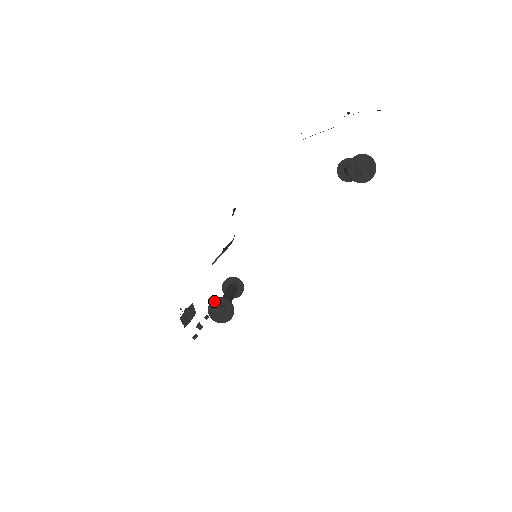
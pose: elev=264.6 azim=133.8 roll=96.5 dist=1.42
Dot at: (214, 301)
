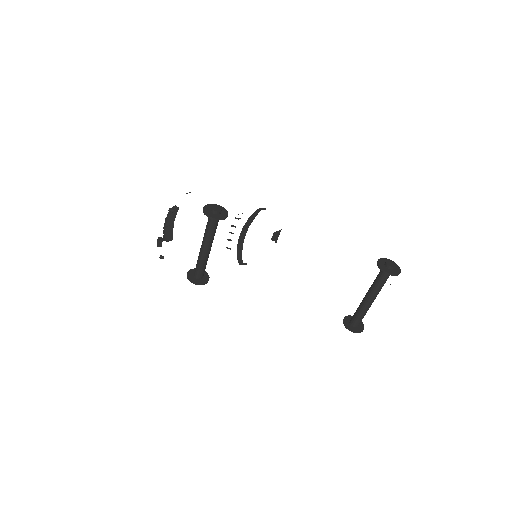
Dot at: (220, 206)
